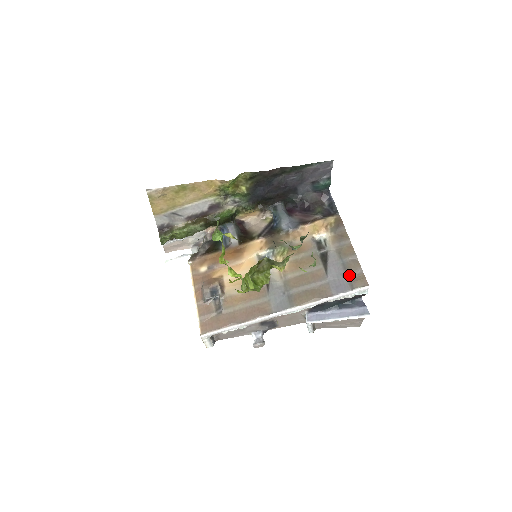
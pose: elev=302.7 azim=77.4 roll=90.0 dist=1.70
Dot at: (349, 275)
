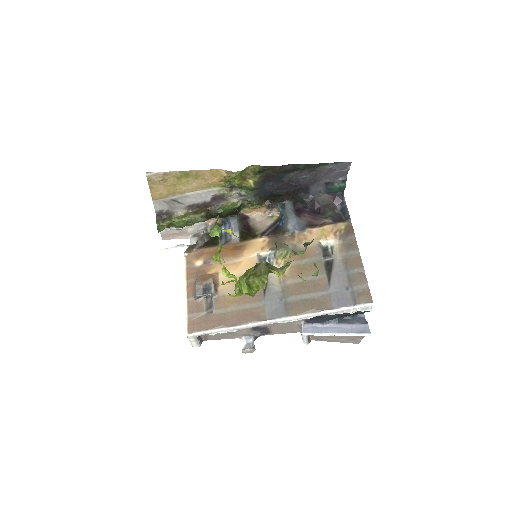
Dot at: (353, 289)
